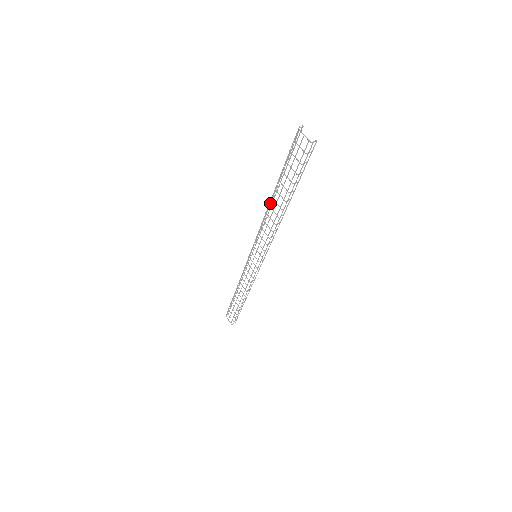
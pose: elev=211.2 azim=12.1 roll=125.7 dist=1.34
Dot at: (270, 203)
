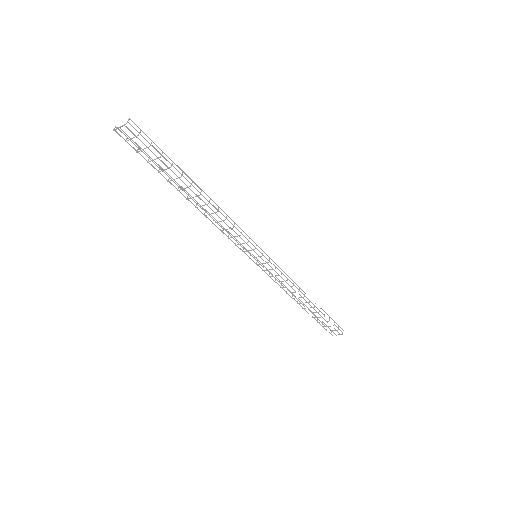
Dot at: occluded
